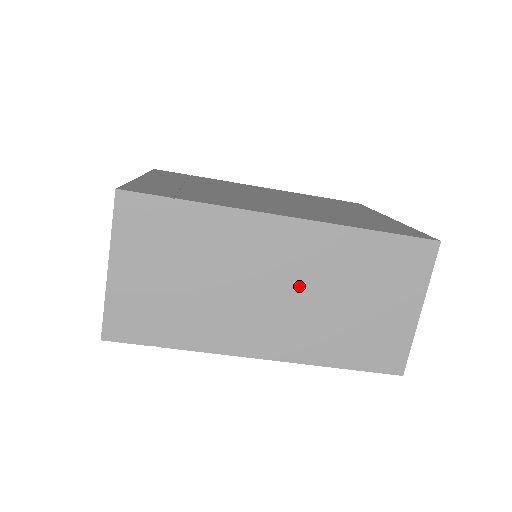
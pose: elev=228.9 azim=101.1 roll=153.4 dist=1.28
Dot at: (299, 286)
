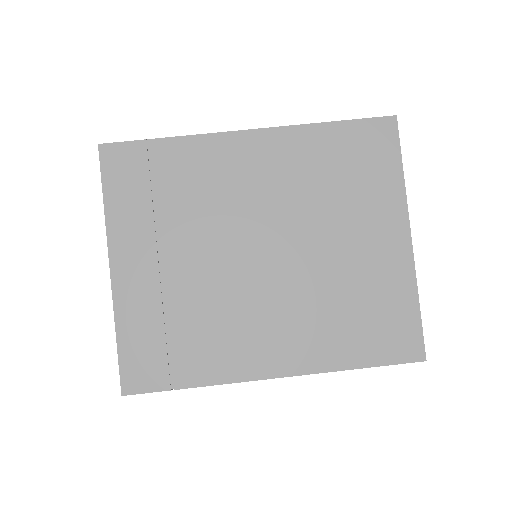
Dot at: occluded
